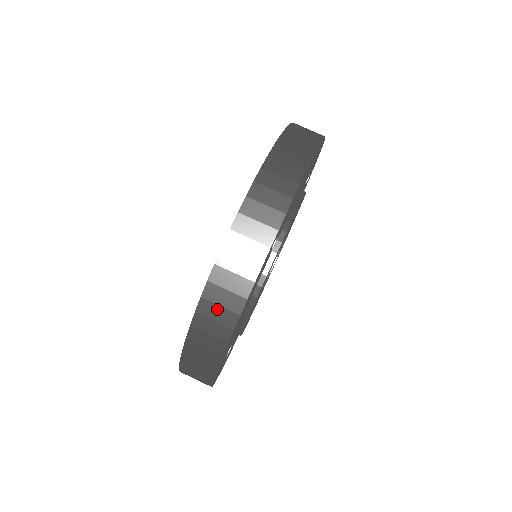
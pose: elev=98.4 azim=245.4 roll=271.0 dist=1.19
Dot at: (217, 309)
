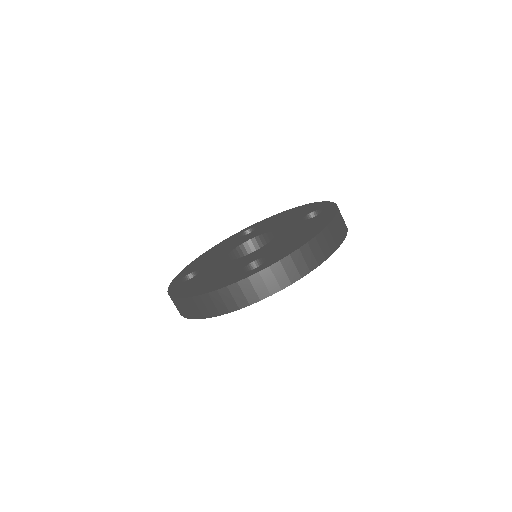
Dot at: (211, 304)
